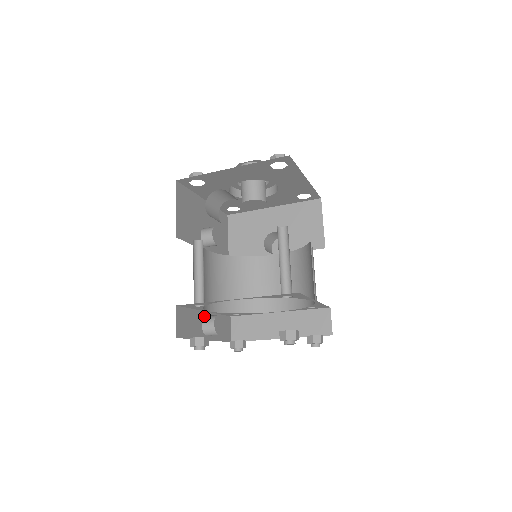
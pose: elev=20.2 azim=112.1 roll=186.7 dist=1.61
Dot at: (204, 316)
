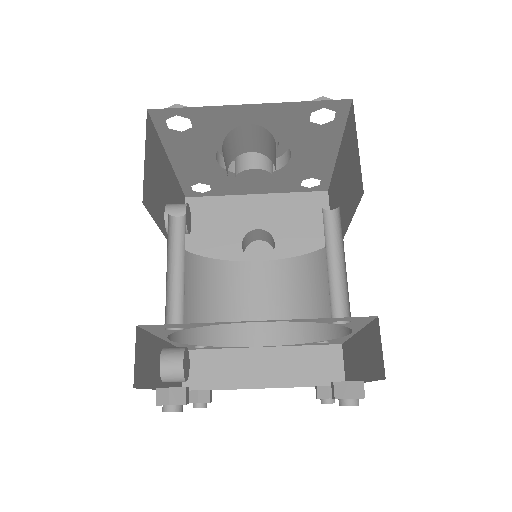
Dot at: (162, 348)
